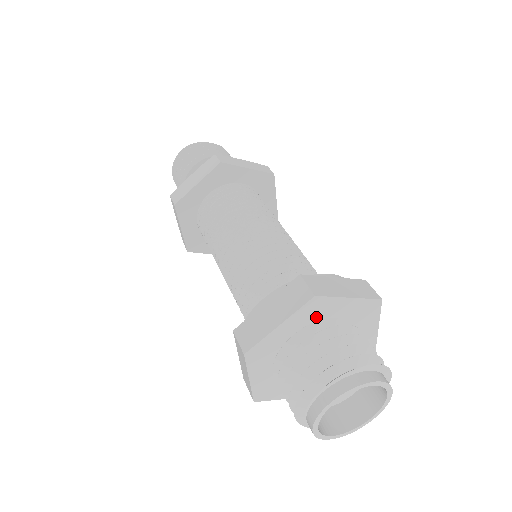
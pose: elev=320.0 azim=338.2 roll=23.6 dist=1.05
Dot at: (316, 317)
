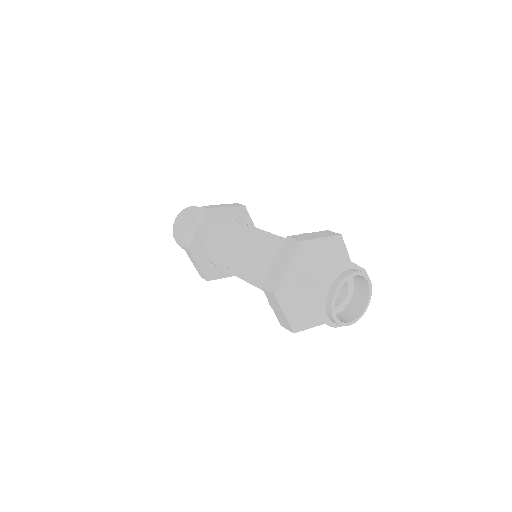
Dot at: (333, 252)
